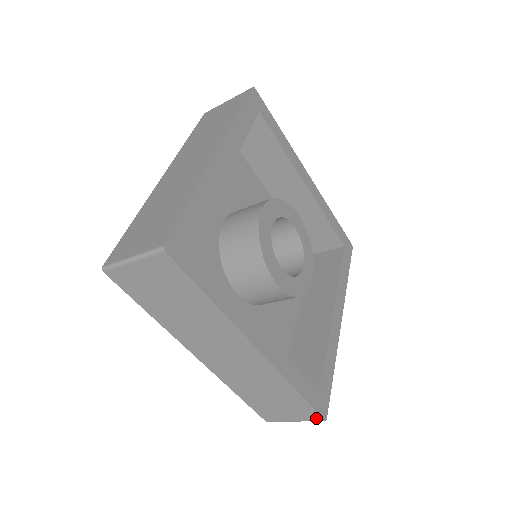
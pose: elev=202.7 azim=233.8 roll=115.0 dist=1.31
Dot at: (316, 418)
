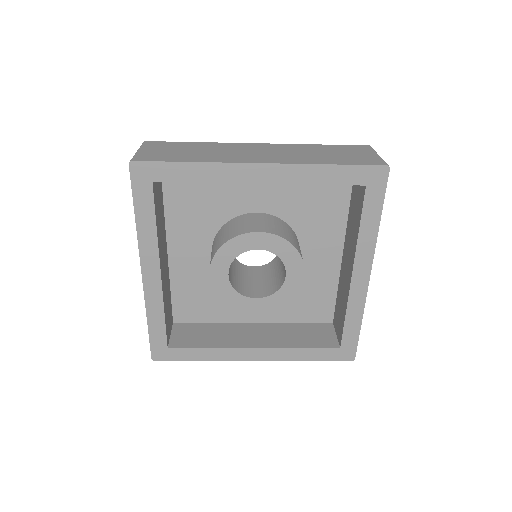
Dot at: occluded
